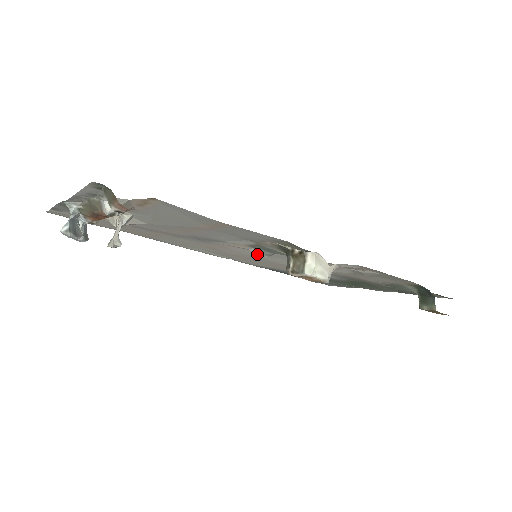
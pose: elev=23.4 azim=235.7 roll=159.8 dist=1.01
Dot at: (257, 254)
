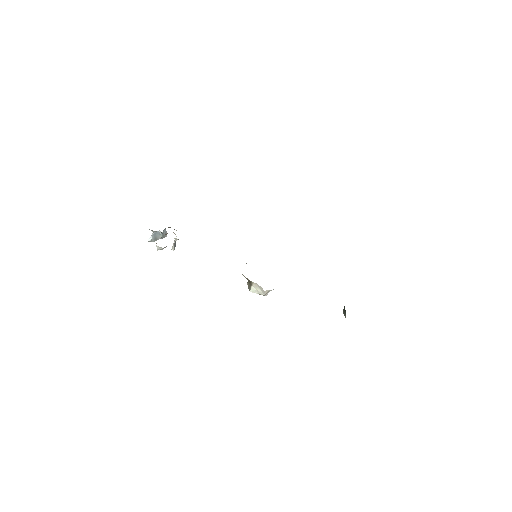
Dot at: occluded
